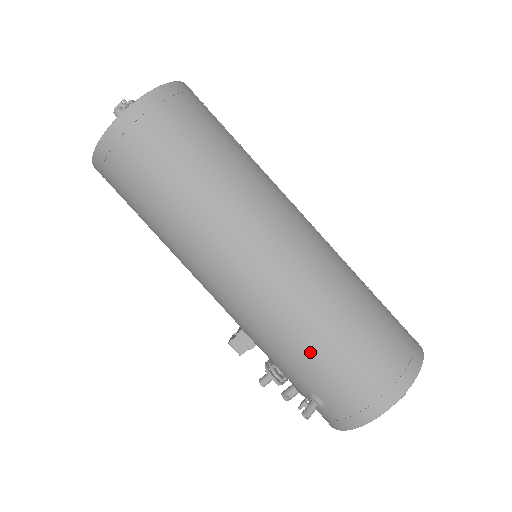
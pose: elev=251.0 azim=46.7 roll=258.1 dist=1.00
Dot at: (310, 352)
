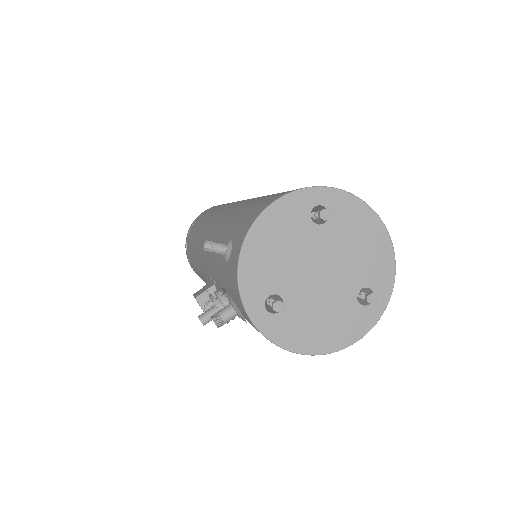
Dot at: (240, 210)
